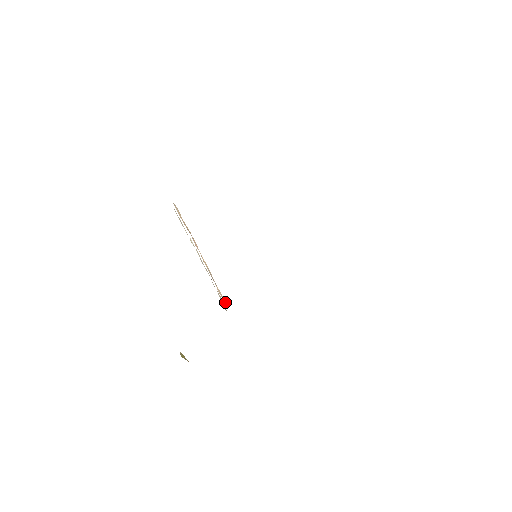
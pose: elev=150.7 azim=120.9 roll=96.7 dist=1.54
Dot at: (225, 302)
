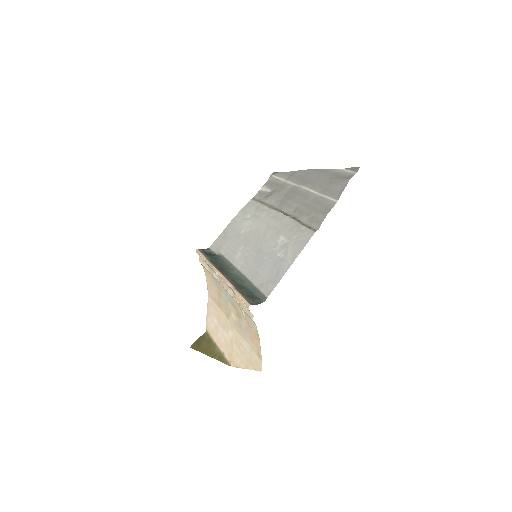
Dot at: (200, 257)
